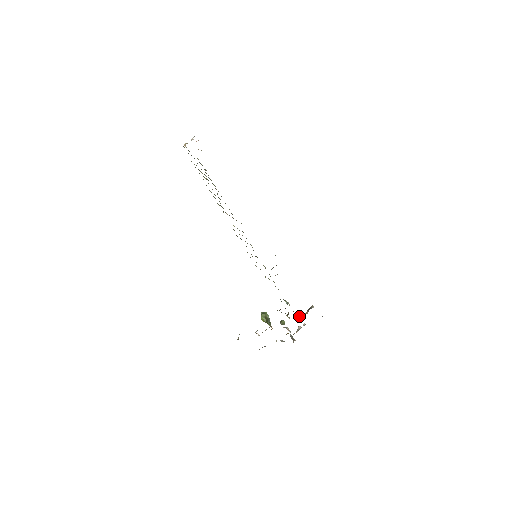
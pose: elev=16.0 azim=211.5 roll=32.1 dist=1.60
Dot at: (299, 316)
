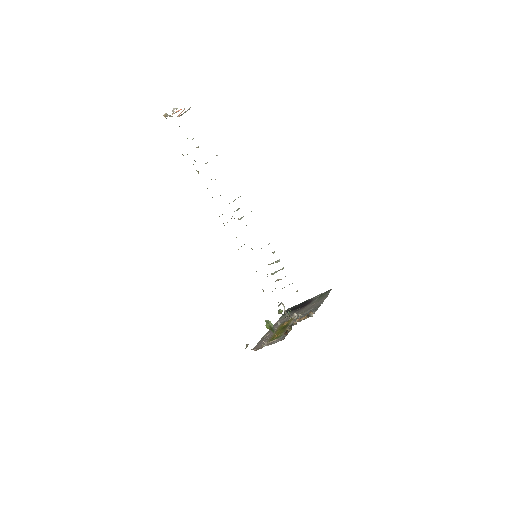
Dot at: (298, 319)
